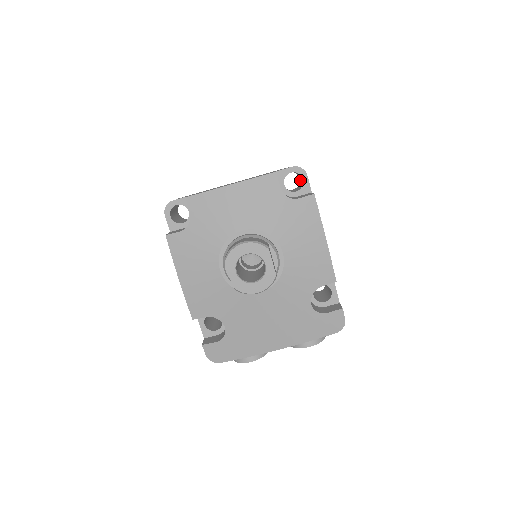
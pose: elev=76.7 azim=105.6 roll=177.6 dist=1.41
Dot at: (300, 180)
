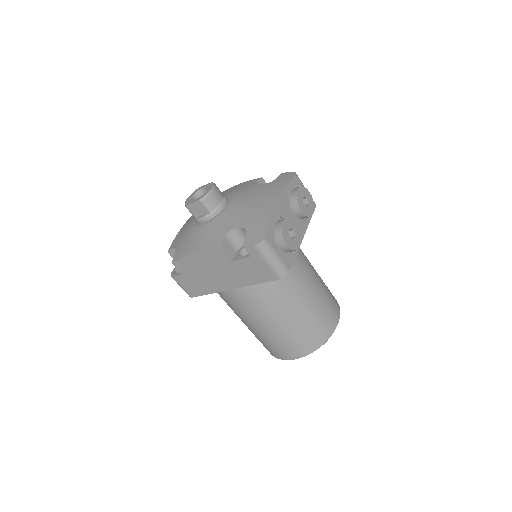
Dot at: occluded
